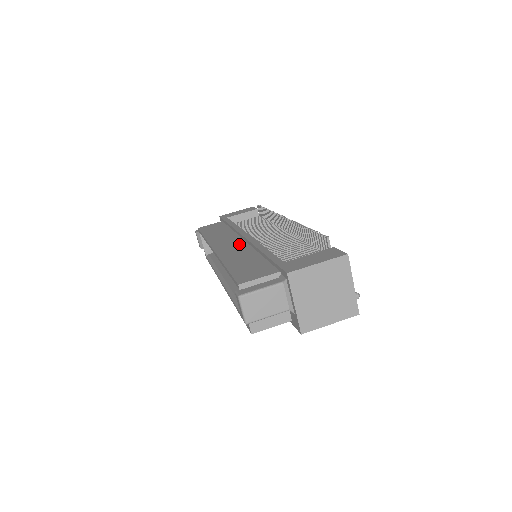
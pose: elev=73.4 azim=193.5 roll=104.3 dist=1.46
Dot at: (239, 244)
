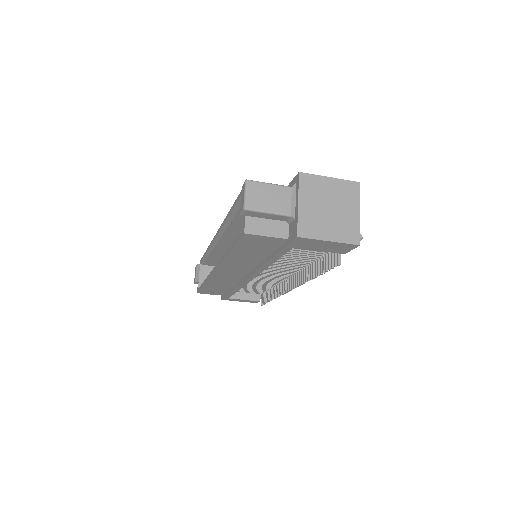
Dot at: occluded
